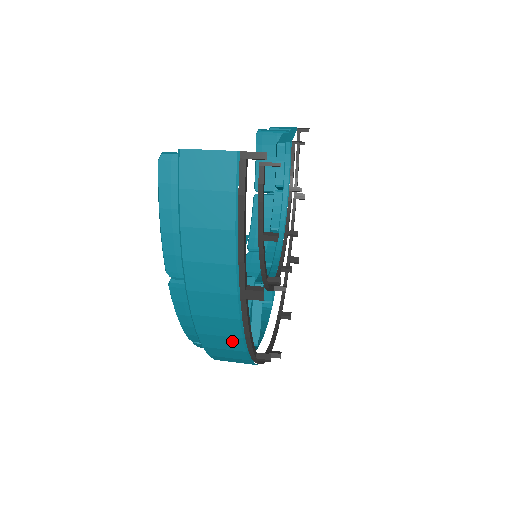
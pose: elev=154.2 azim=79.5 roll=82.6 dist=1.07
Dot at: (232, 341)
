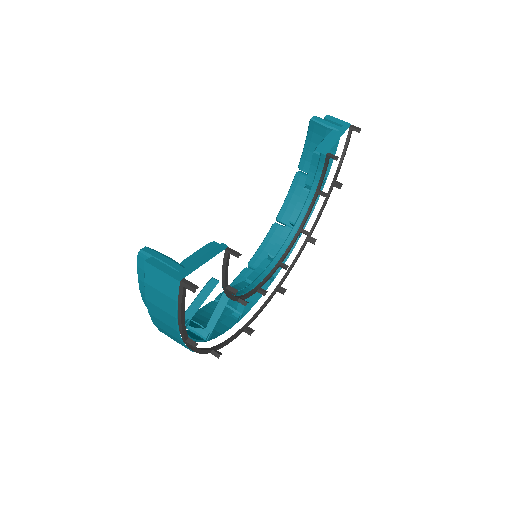
Dot at: occluded
